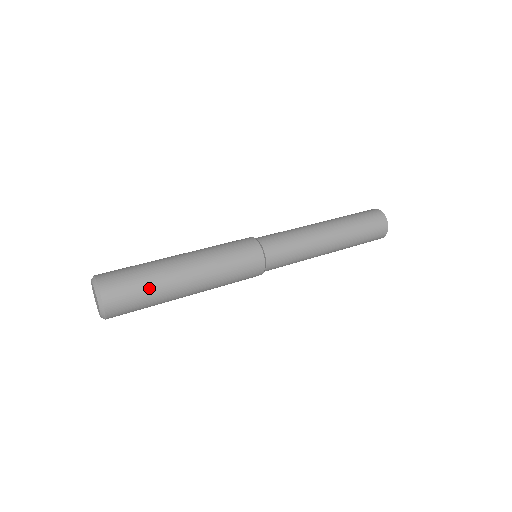
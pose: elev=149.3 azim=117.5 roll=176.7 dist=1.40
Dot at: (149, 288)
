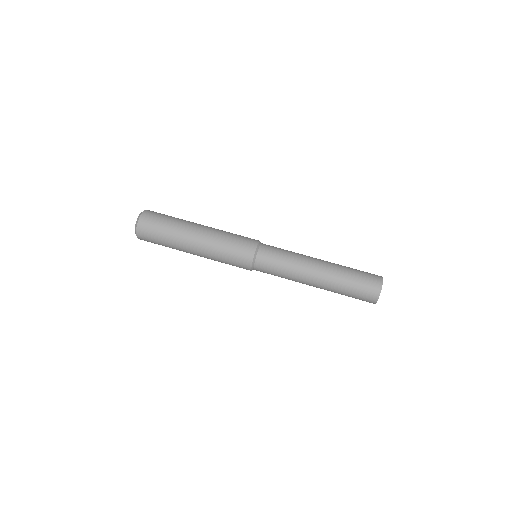
Dot at: (166, 245)
